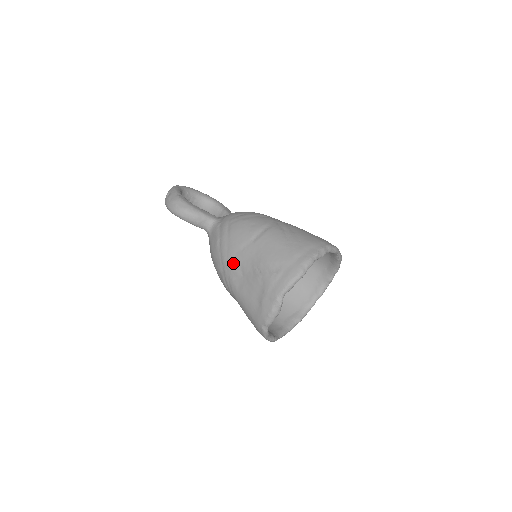
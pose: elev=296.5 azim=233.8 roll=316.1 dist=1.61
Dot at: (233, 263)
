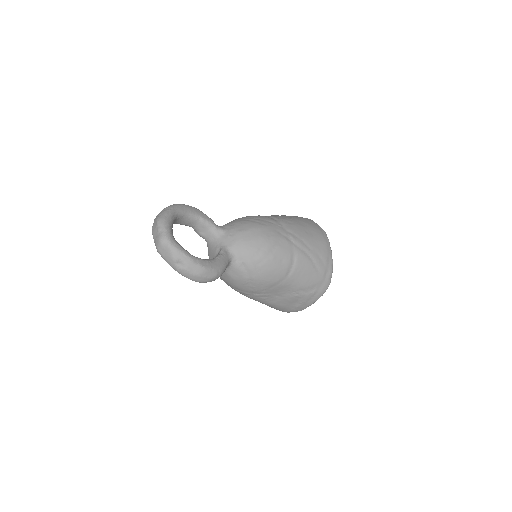
Dot at: (268, 292)
